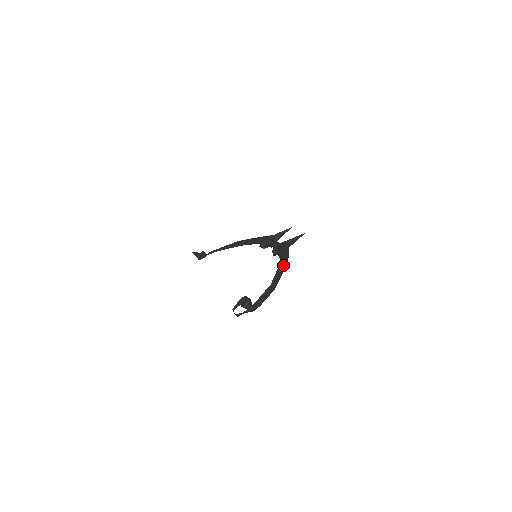
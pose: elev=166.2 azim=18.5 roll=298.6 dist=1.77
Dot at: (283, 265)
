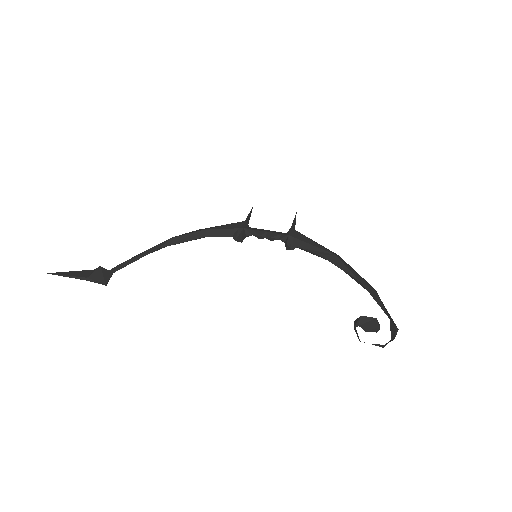
Dot at: (344, 261)
